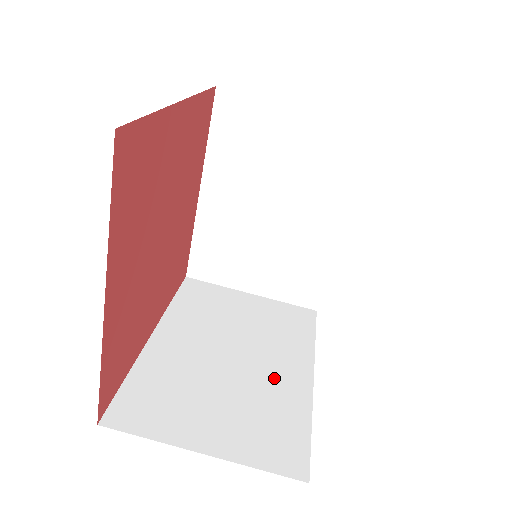
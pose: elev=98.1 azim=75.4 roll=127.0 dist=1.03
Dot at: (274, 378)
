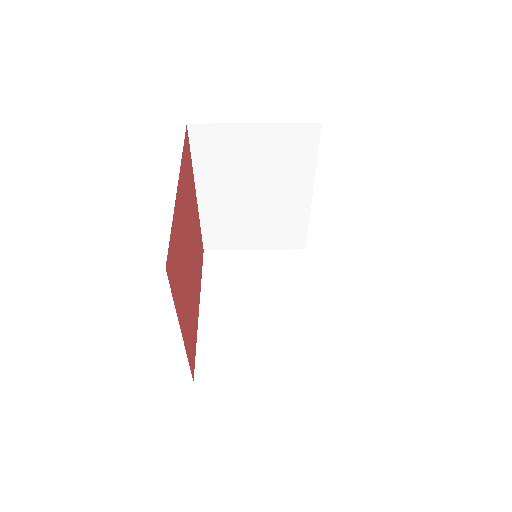
Dot at: occluded
